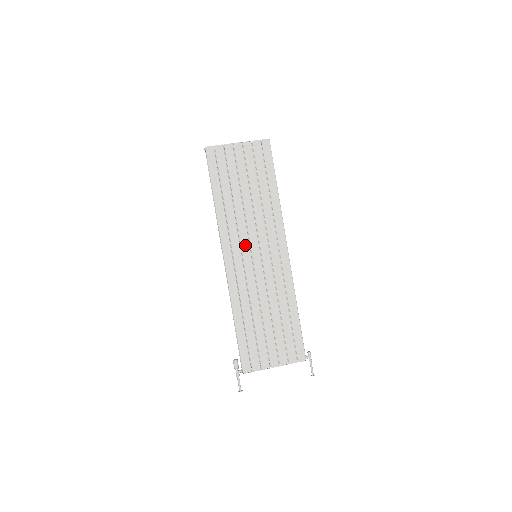
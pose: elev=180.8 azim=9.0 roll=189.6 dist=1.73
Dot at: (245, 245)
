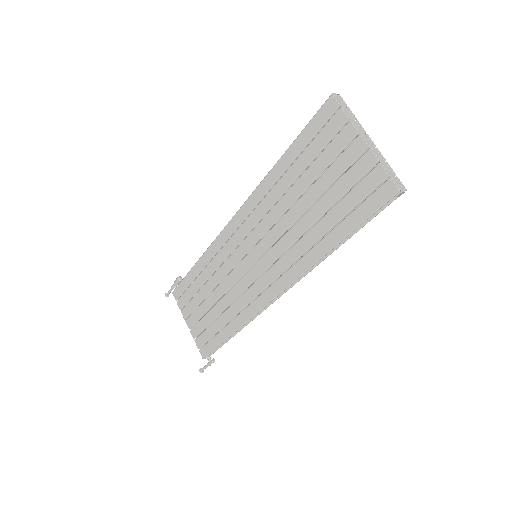
Dot at: (255, 235)
